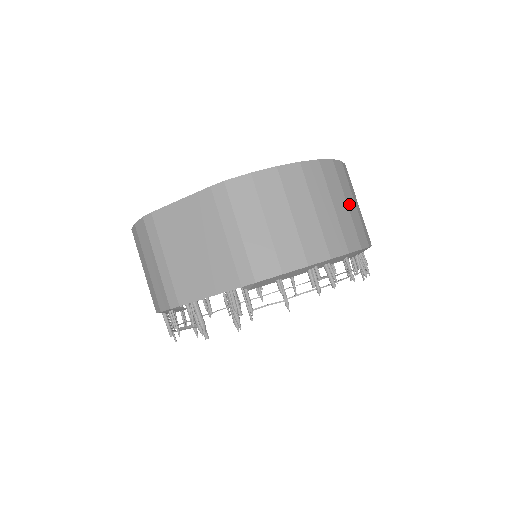
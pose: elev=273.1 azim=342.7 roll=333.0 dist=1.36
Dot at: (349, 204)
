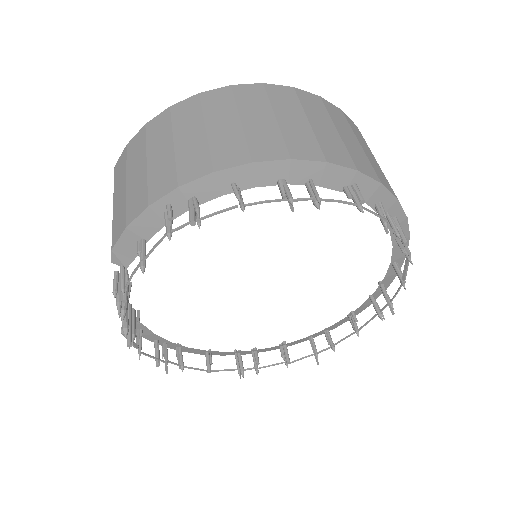
Dot at: (249, 120)
